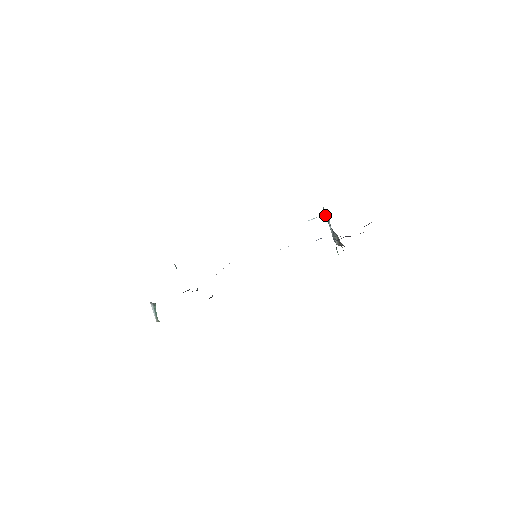
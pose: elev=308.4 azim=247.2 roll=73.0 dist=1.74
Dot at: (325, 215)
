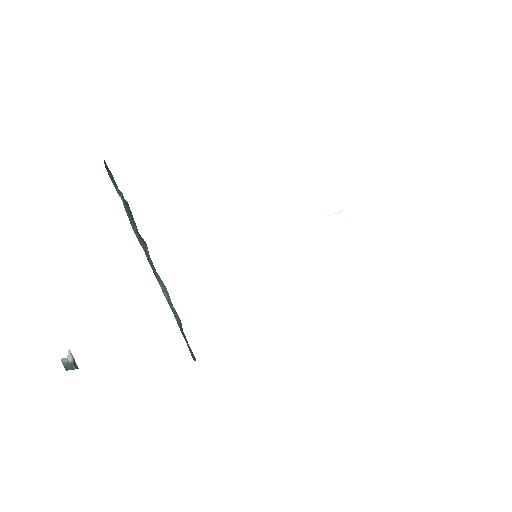
Dot at: occluded
